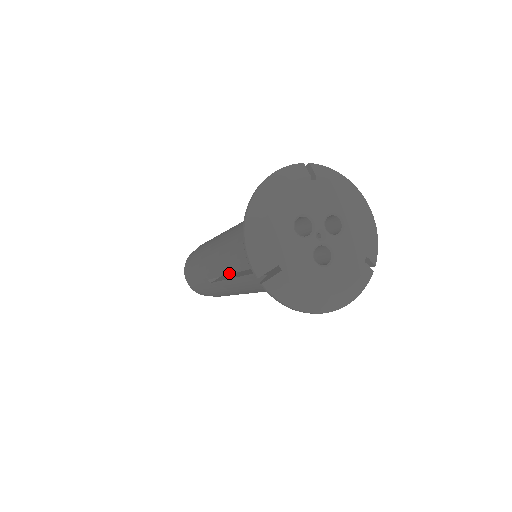
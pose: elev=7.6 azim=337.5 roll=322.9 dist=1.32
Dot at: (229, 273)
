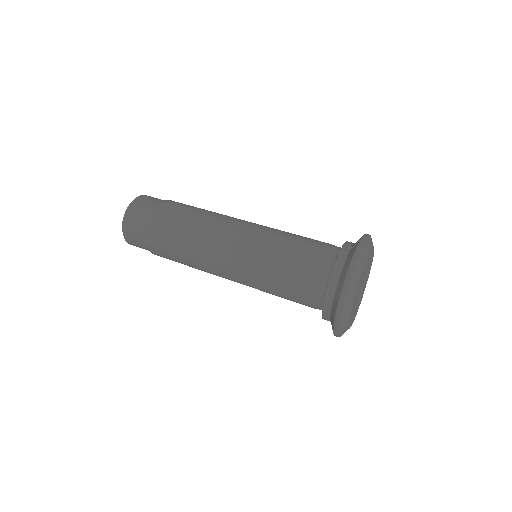
Dot at: (250, 284)
